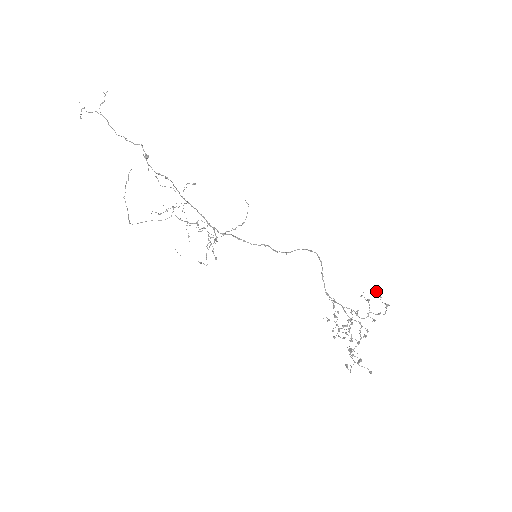
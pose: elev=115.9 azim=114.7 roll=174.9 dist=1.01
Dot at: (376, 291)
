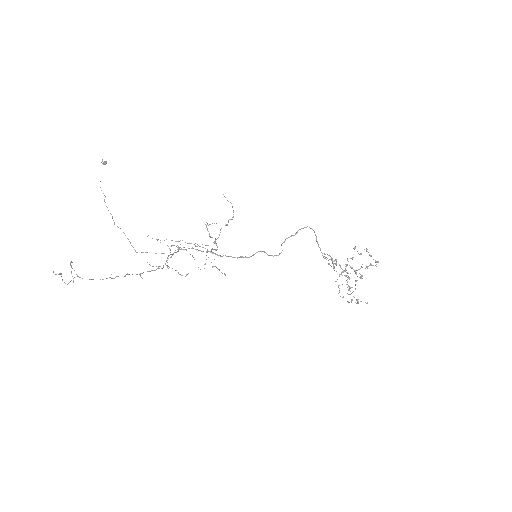
Dot at: (366, 251)
